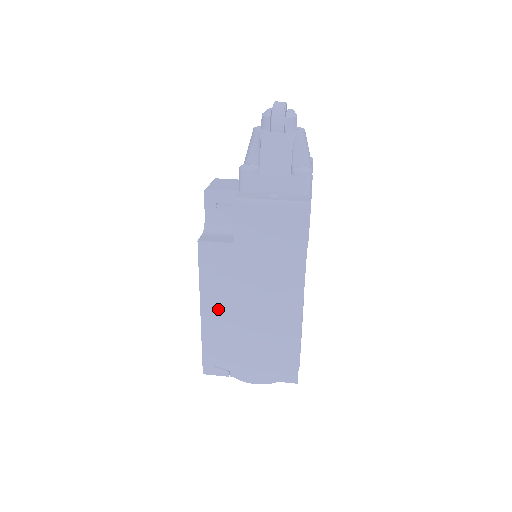
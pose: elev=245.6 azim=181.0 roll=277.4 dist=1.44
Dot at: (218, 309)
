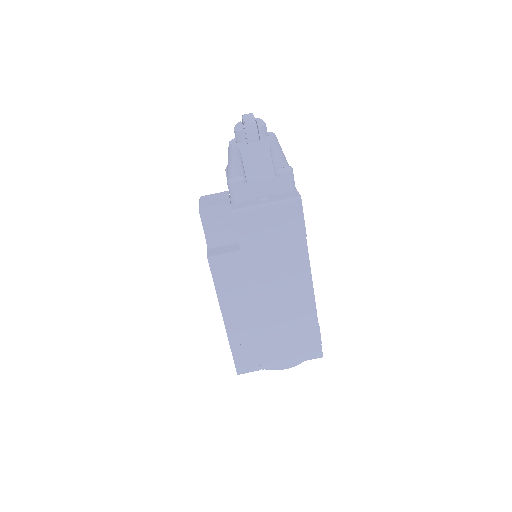
Dot at: (239, 313)
